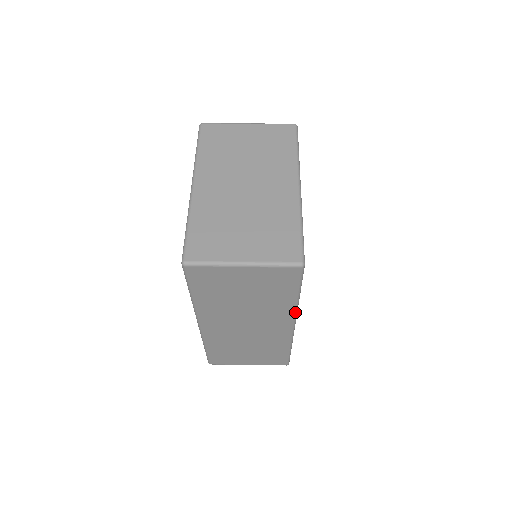
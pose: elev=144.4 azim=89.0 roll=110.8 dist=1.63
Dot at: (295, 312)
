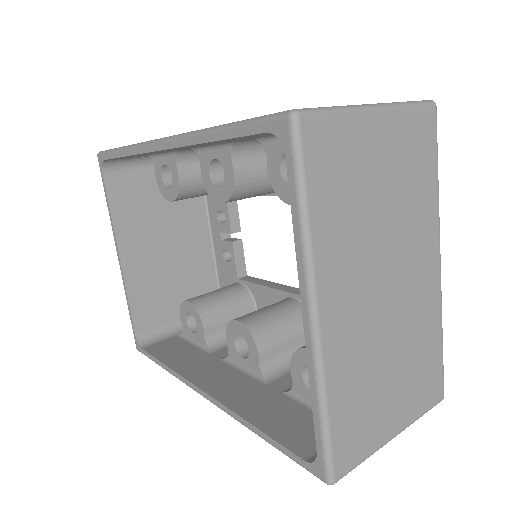
Dot at: occluded
